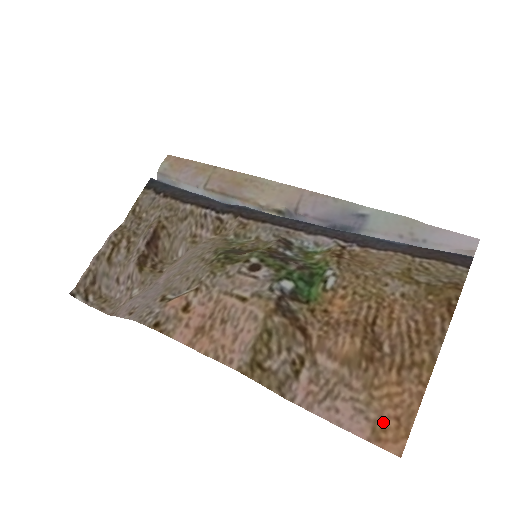
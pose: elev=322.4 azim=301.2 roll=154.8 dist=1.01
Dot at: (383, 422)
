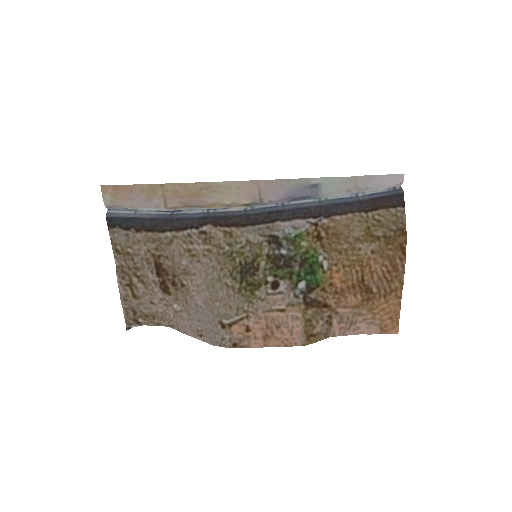
Dot at: (384, 323)
